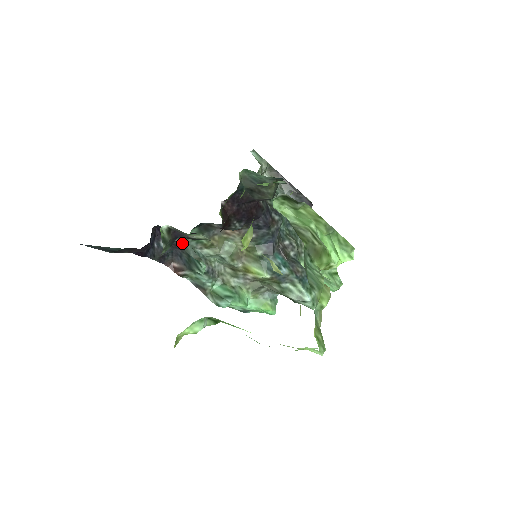
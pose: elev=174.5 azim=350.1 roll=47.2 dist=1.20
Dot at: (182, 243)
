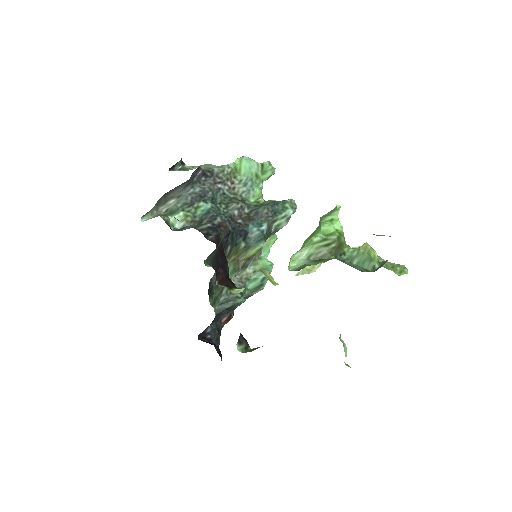
Dot at: (215, 314)
